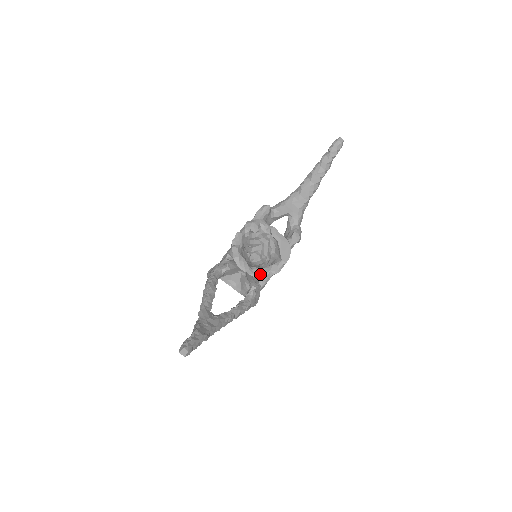
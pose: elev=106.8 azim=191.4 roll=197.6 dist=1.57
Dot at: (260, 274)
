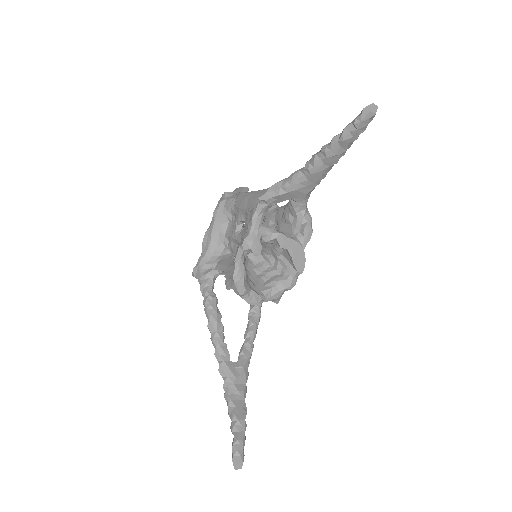
Dot at: (274, 295)
